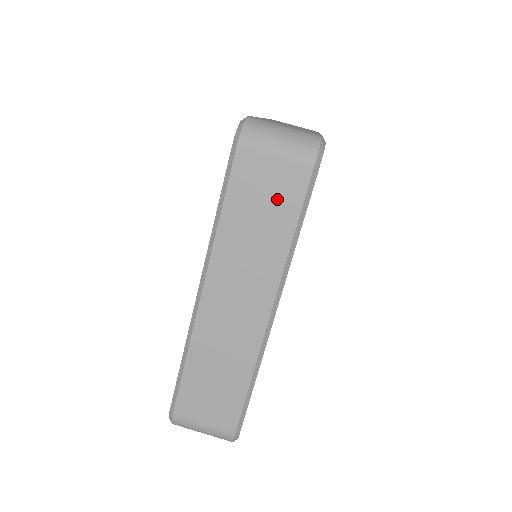
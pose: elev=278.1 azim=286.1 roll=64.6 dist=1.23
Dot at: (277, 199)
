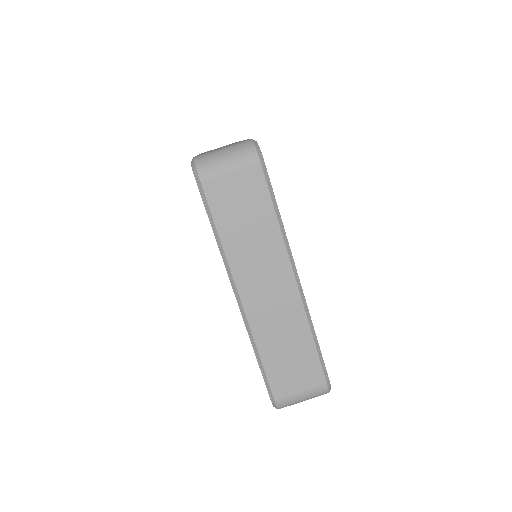
Dot at: (250, 199)
